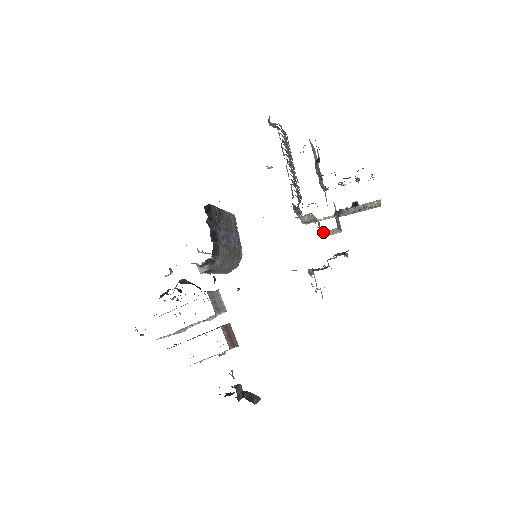
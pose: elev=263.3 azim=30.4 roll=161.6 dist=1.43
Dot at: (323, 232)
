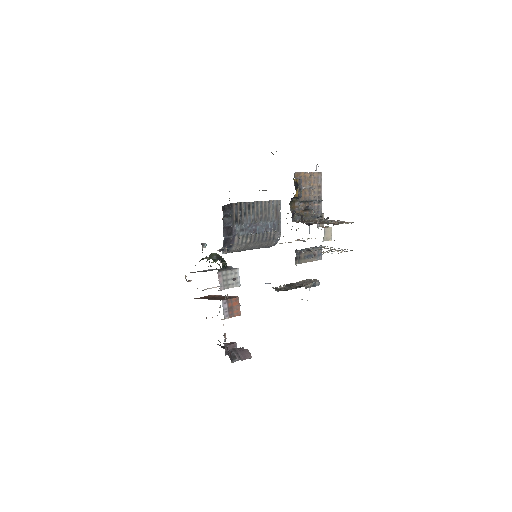
Dot at: occluded
